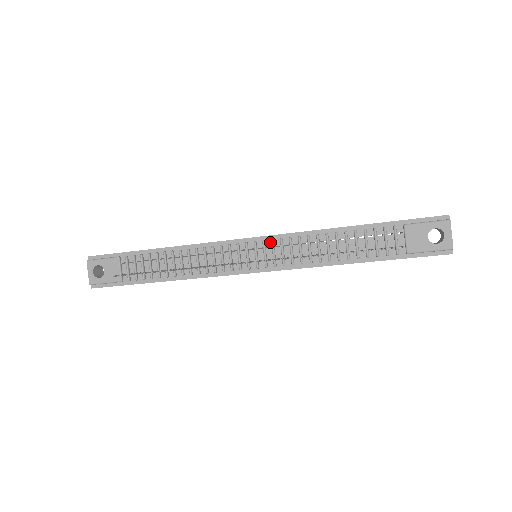
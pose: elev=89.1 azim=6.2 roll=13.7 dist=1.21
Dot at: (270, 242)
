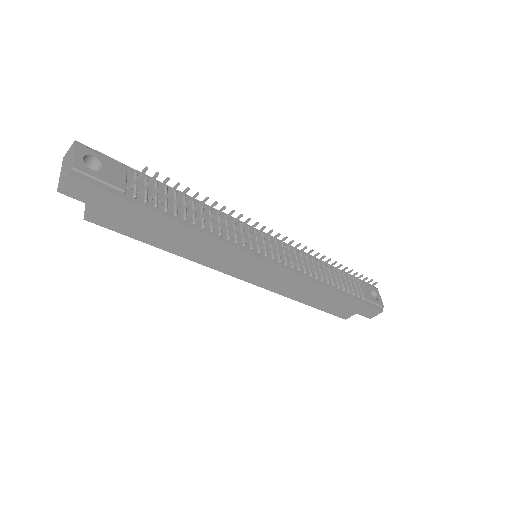
Dot at: (279, 244)
